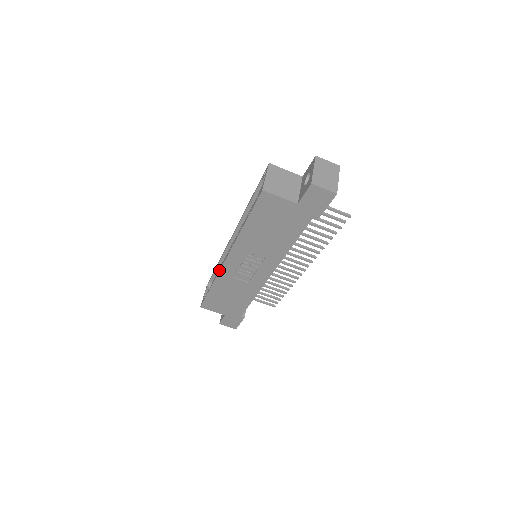
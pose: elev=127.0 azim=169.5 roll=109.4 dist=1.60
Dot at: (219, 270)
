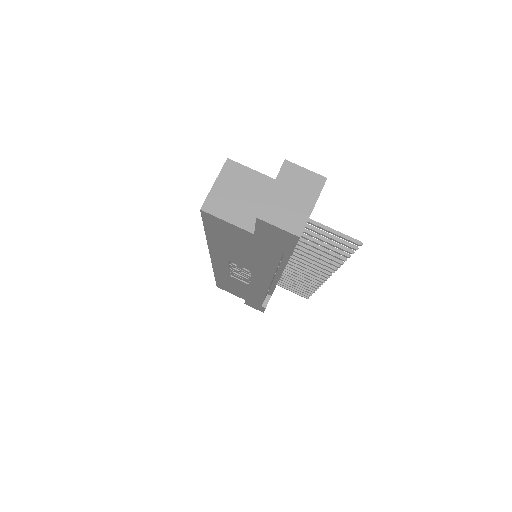
Dot at: occluded
